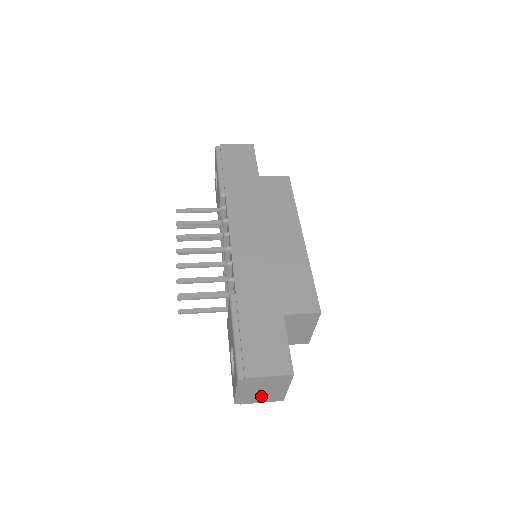
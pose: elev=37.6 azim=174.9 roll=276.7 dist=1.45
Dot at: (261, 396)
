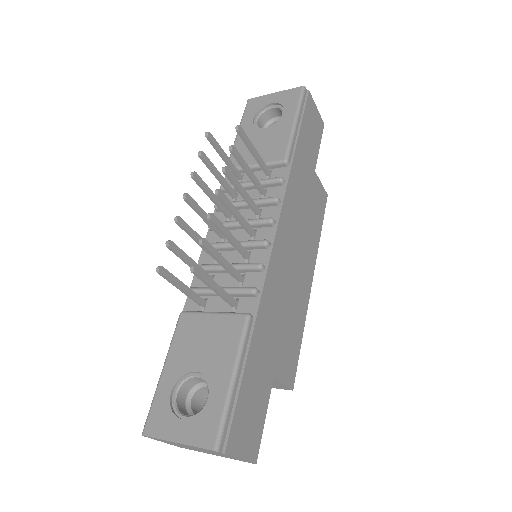
Dot at: (180, 445)
